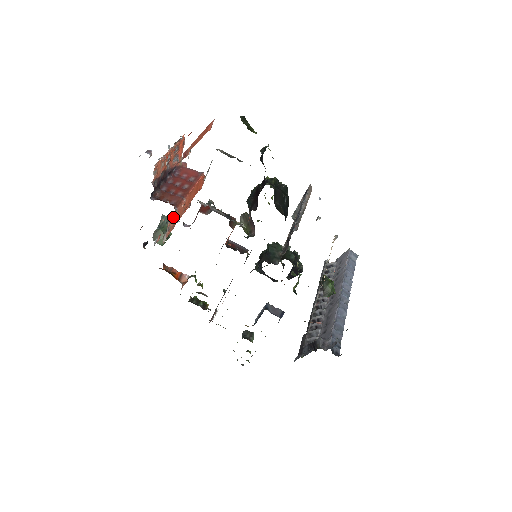
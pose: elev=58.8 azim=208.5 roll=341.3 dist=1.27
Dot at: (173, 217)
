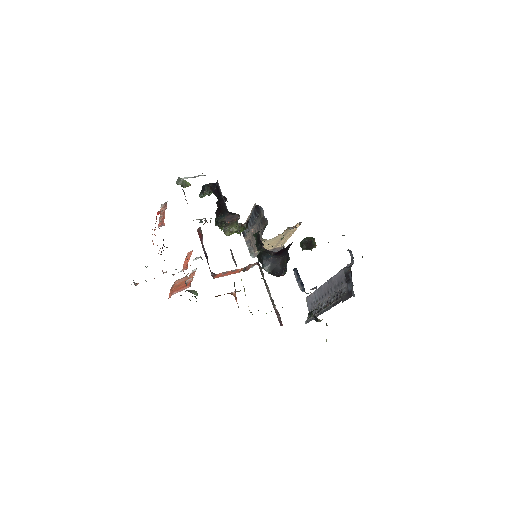
Dot at: occluded
